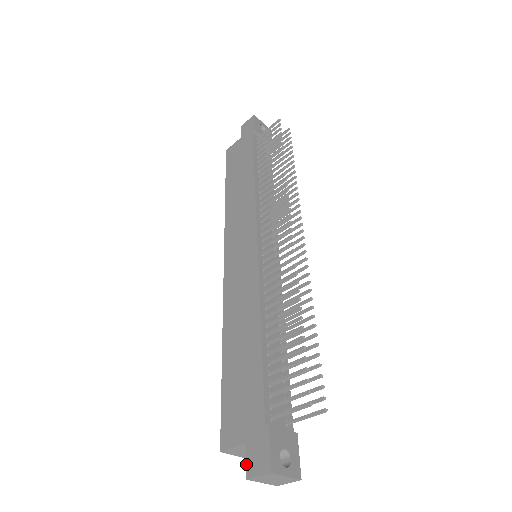
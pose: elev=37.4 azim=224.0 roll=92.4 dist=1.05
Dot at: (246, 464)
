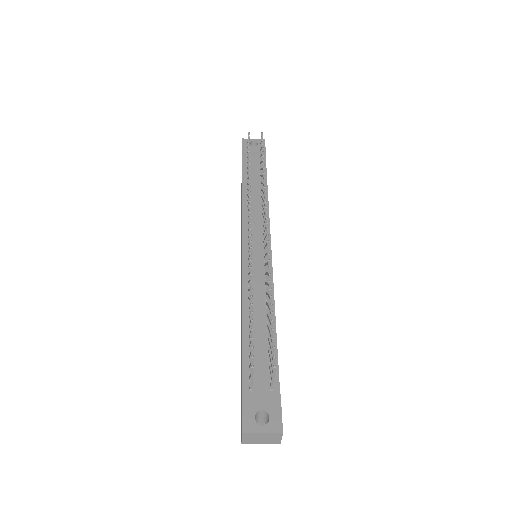
Dot at: (241, 432)
